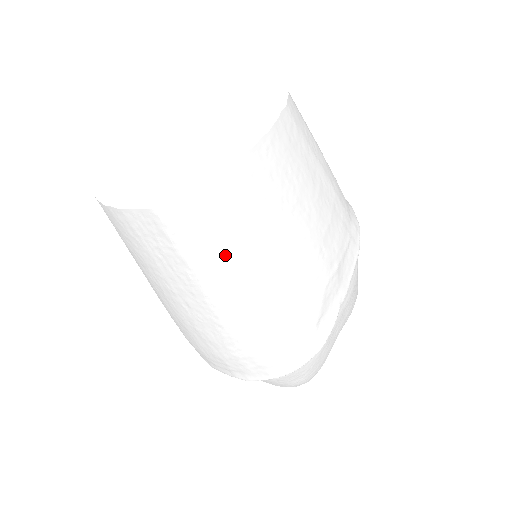
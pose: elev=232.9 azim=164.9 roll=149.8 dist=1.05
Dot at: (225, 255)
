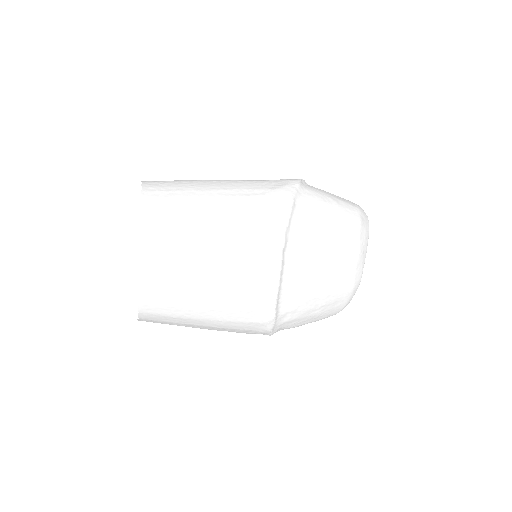
Dot at: occluded
